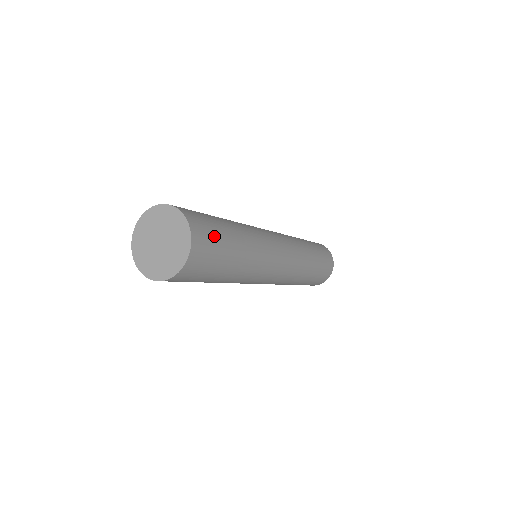
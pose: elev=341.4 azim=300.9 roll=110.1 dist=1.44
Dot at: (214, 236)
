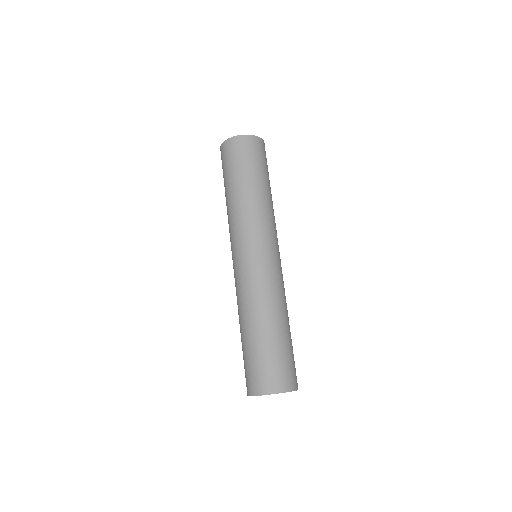
Dot at: (267, 165)
